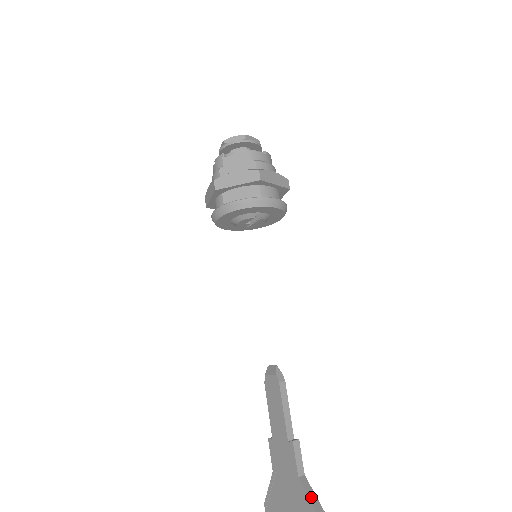
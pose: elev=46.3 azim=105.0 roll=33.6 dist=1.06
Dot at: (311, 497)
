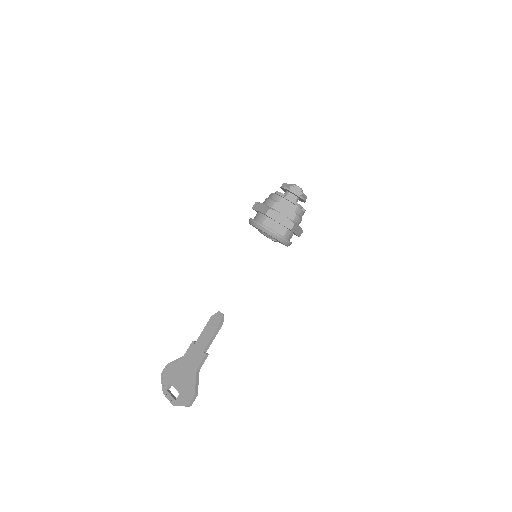
Dot at: (197, 382)
